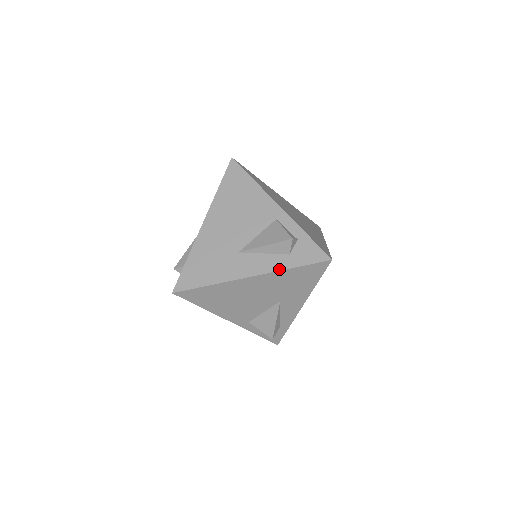
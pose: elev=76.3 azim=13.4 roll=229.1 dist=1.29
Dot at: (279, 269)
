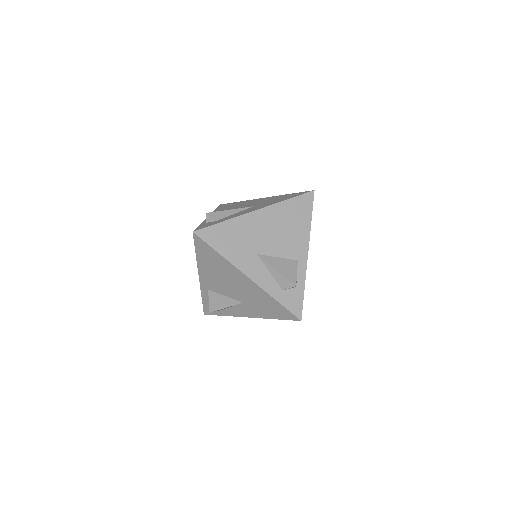
Dot at: (268, 292)
